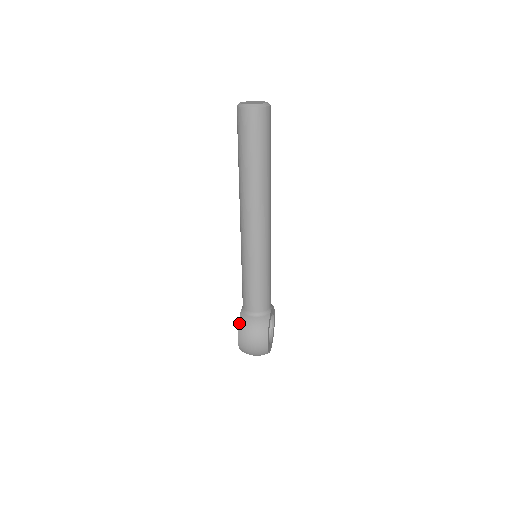
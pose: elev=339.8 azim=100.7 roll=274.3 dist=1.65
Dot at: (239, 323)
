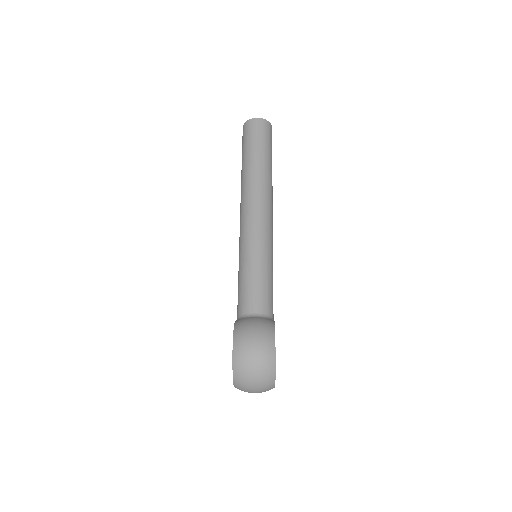
Dot at: (235, 325)
